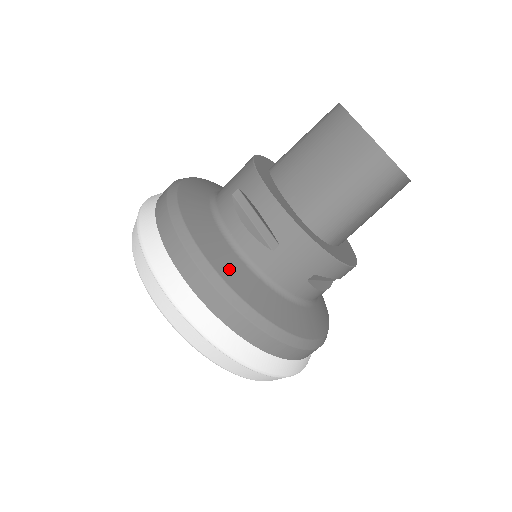
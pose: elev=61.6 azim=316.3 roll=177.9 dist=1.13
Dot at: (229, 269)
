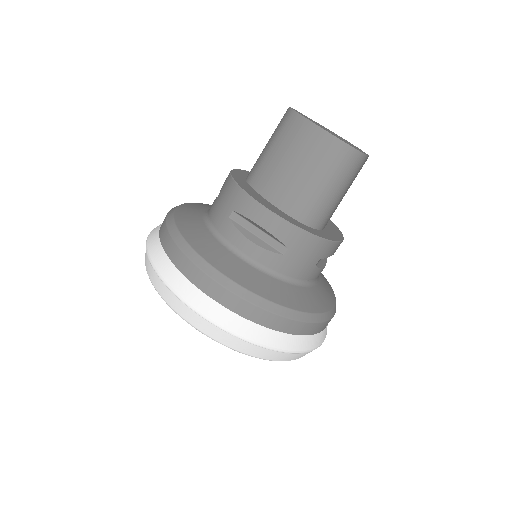
Dot at: (256, 284)
